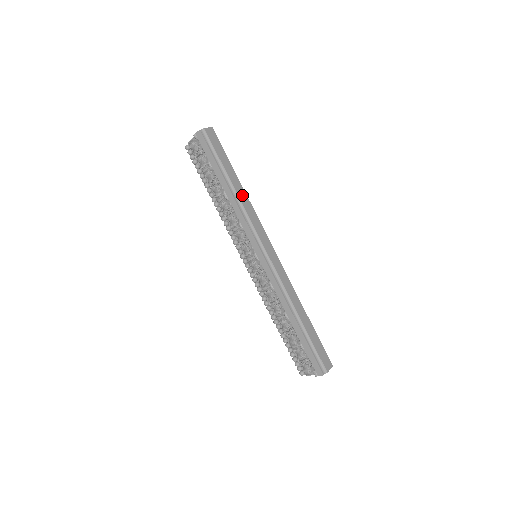
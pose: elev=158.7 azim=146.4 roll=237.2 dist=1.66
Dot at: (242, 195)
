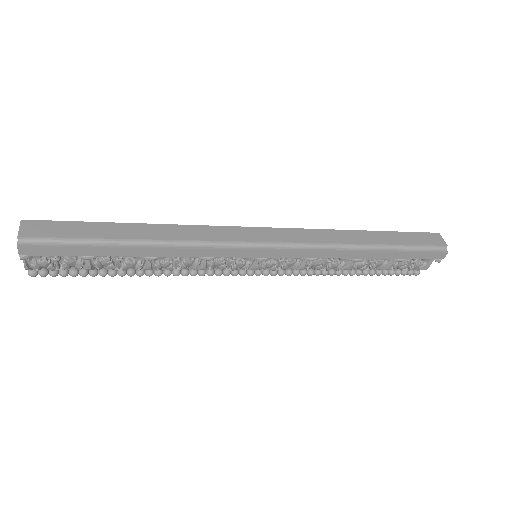
Dot at: (163, 232)
